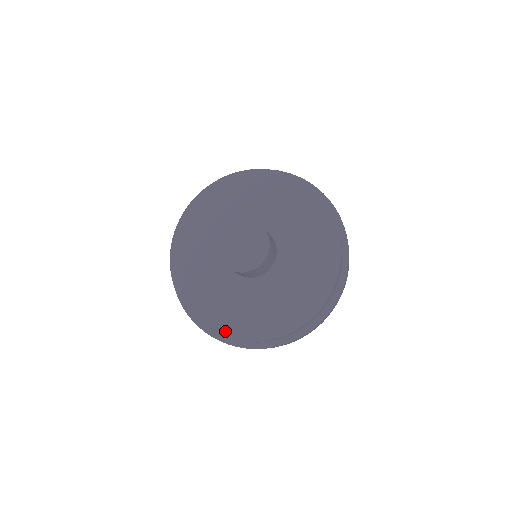
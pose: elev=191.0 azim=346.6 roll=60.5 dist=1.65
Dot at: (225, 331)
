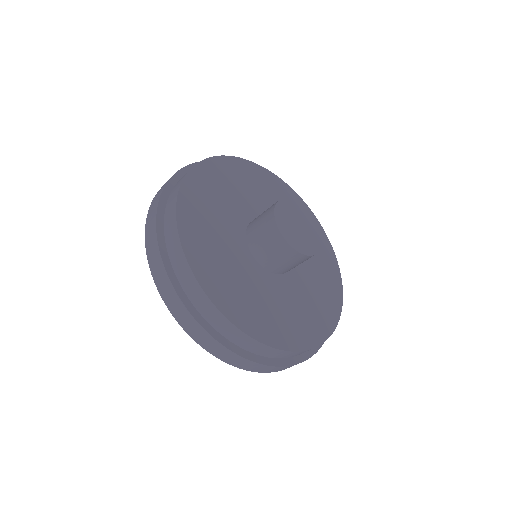
Dot at: (227, 308)
